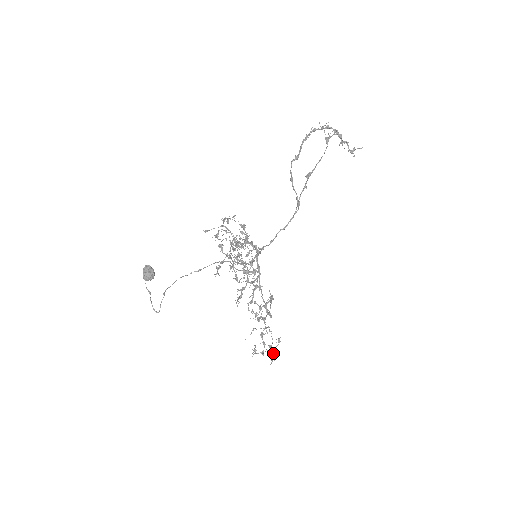
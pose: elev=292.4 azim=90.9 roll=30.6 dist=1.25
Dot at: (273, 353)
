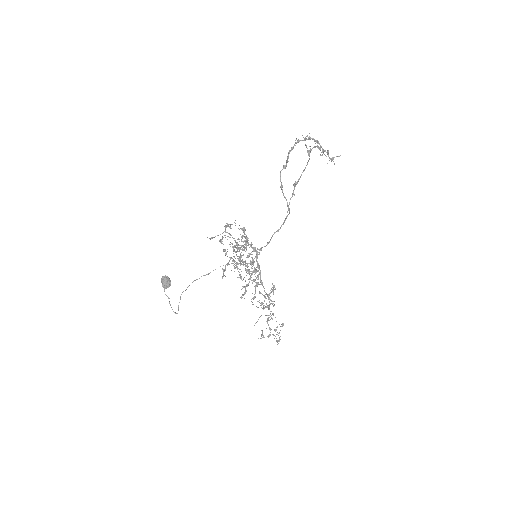
Dot at: occluded
